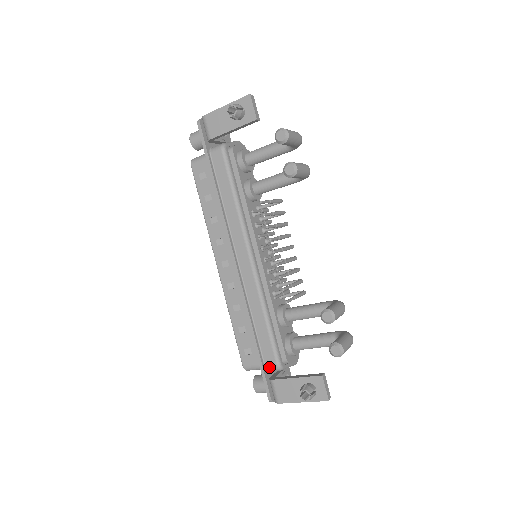
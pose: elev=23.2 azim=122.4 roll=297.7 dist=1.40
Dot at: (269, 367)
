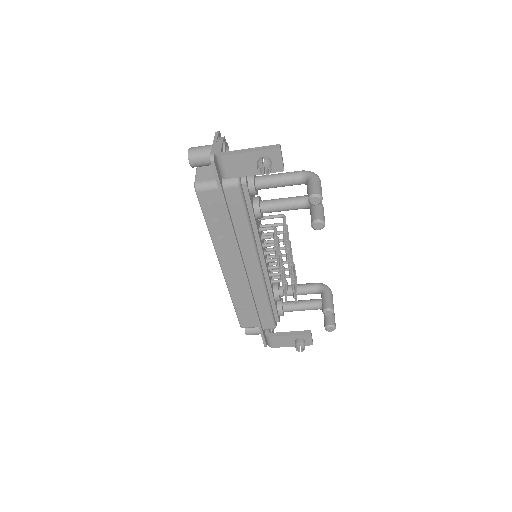
Dot at: (266, 329)
